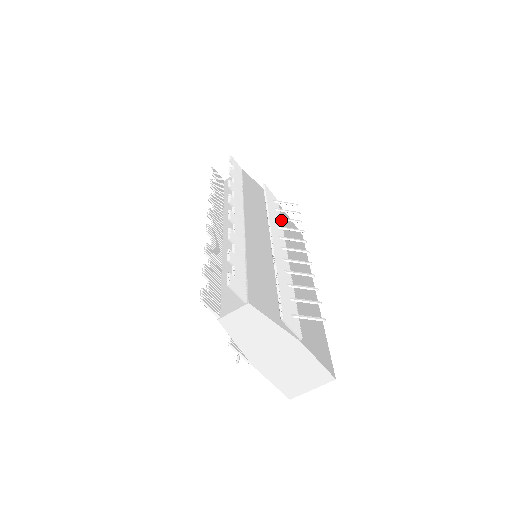
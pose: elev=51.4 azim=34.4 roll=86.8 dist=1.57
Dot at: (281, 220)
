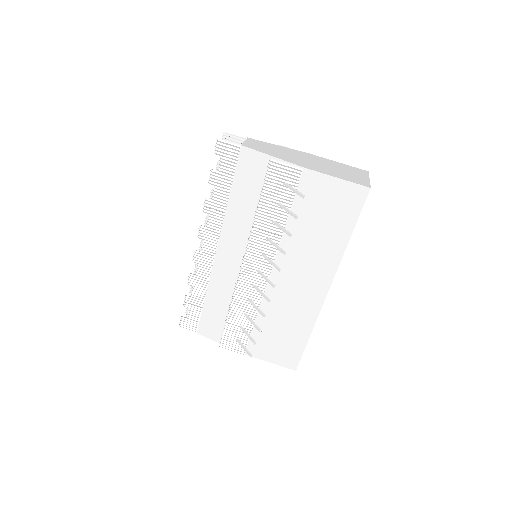
Dot at: occluded
